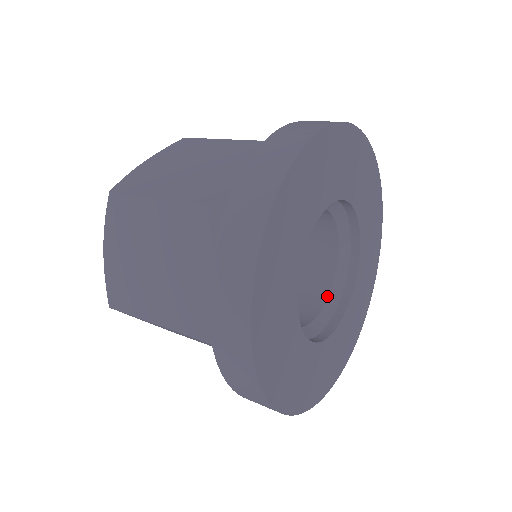
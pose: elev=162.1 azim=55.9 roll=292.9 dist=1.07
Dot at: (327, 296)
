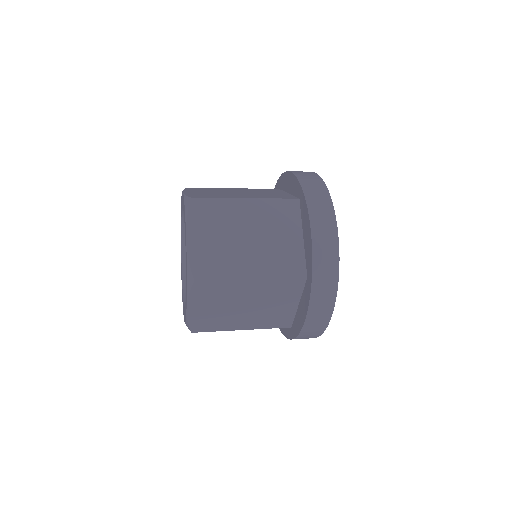
Dot at: occluded
